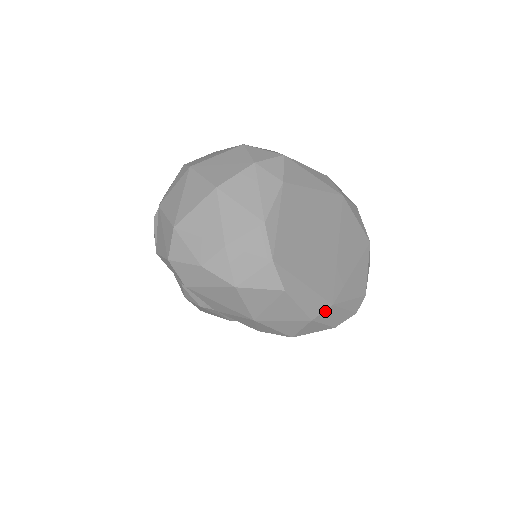
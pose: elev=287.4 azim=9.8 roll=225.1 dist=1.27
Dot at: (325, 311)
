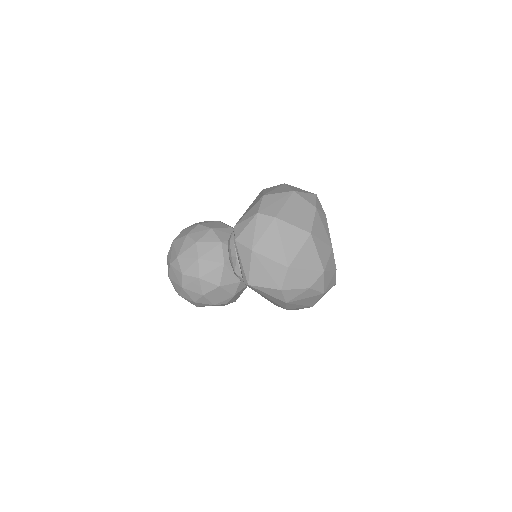
Dot at: occluded
